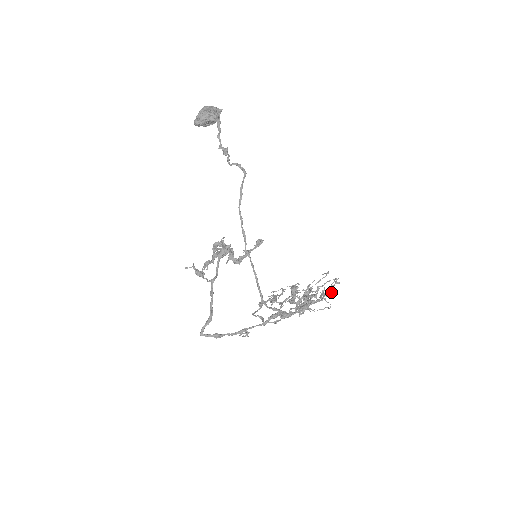
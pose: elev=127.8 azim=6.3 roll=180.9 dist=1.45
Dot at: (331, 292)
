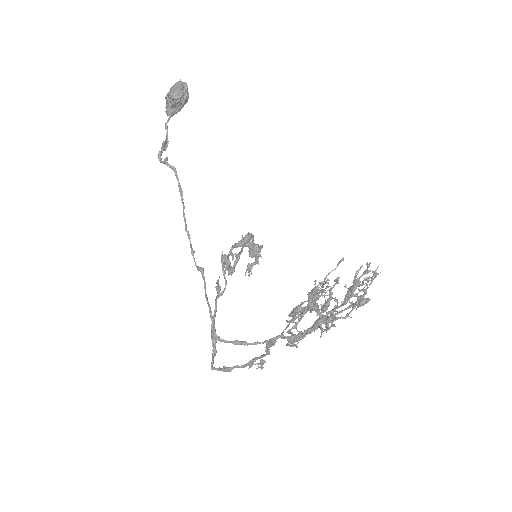
Dot at: (361, 290)
